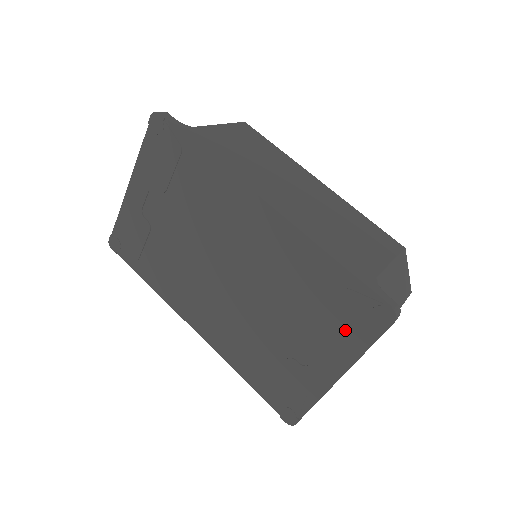
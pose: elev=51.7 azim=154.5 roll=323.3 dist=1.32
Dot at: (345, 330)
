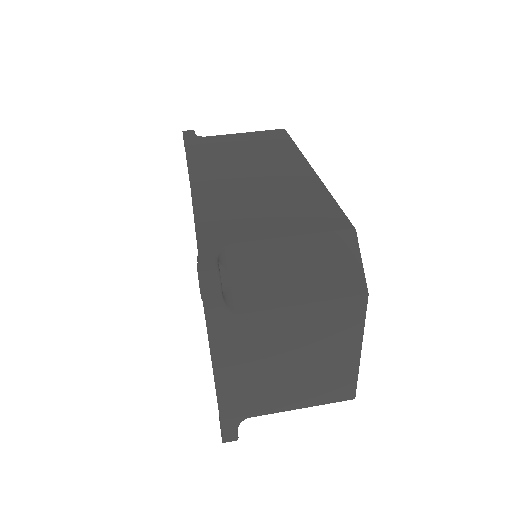
Dot at: occluded
